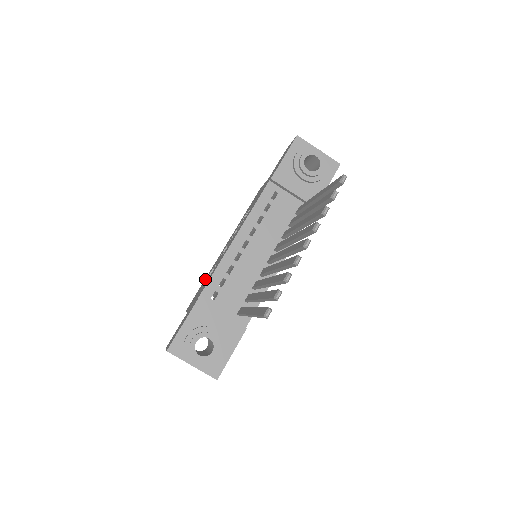
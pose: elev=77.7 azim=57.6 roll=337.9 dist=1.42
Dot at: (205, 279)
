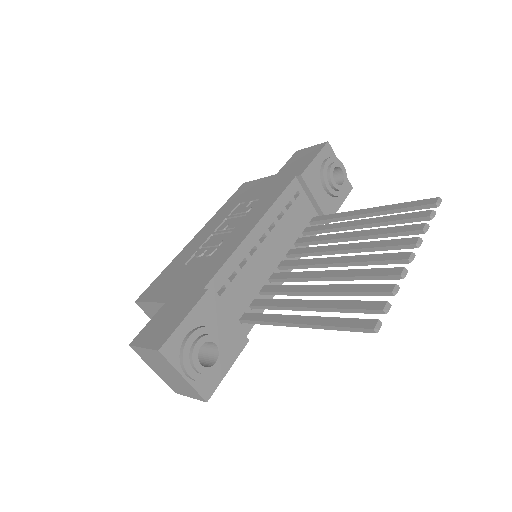
Dot at: (173, 266)
